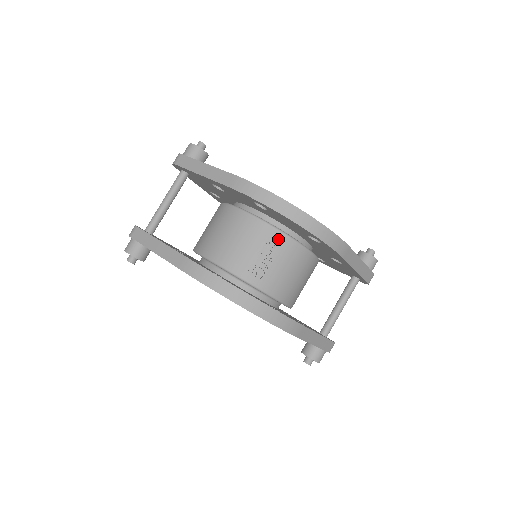
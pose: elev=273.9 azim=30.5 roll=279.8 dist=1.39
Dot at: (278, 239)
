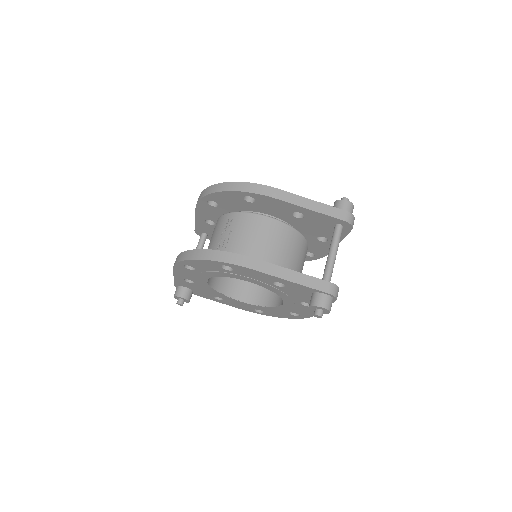
Dot at: (233, 218)
